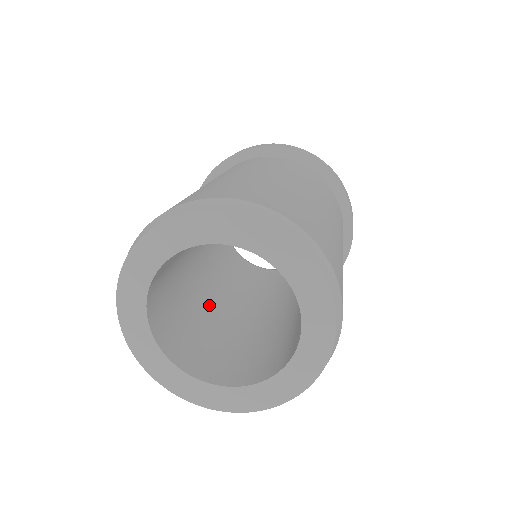
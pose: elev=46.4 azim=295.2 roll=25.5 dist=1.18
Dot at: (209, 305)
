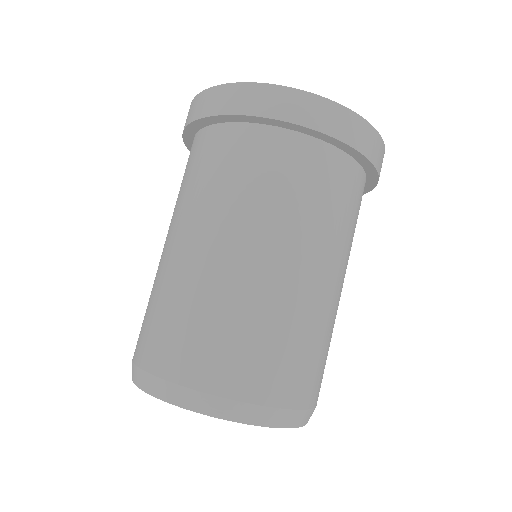
Dot at: occluded
